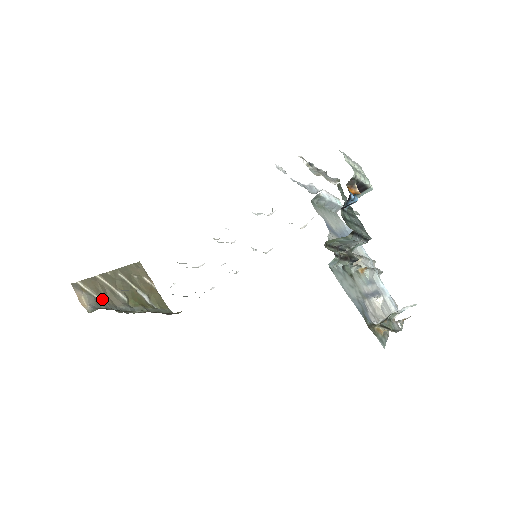
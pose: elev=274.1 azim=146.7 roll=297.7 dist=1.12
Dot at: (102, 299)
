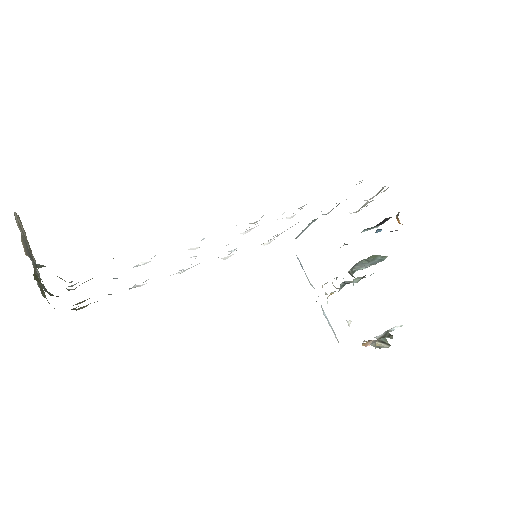
Dot at: (31, 254)
